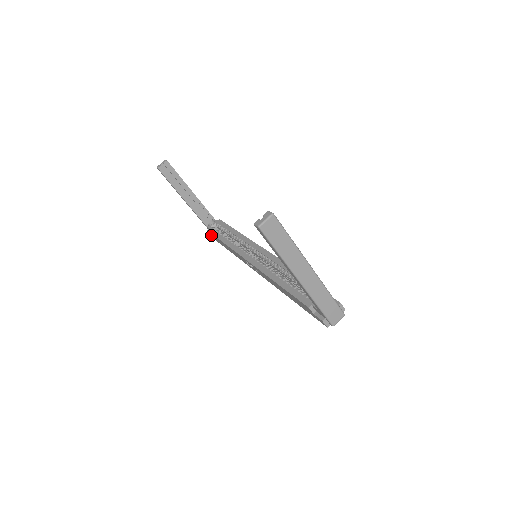
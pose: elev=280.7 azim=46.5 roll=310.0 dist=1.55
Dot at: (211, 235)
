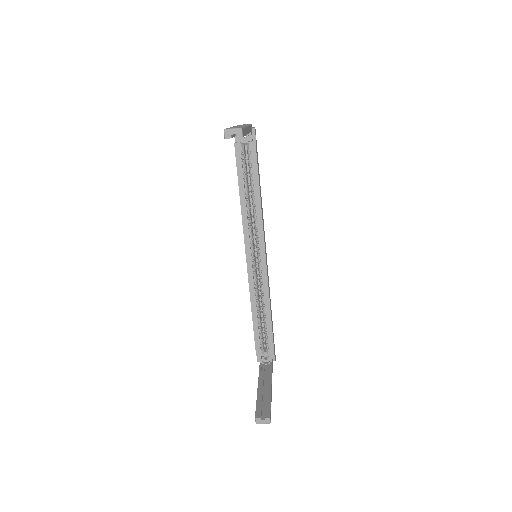
Dot at: (235, 142)
